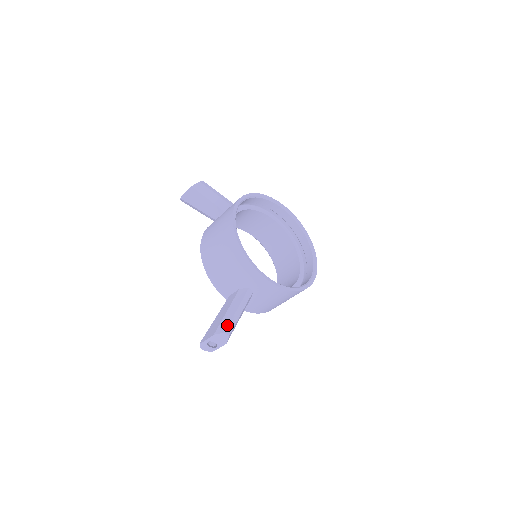
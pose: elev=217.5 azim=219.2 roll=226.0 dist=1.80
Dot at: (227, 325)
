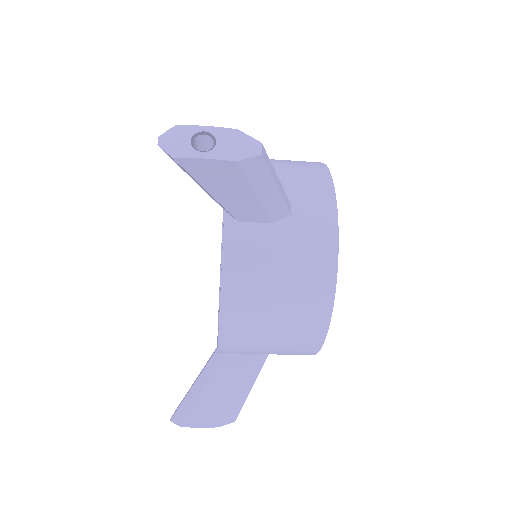
Dot at: (239, 411)
